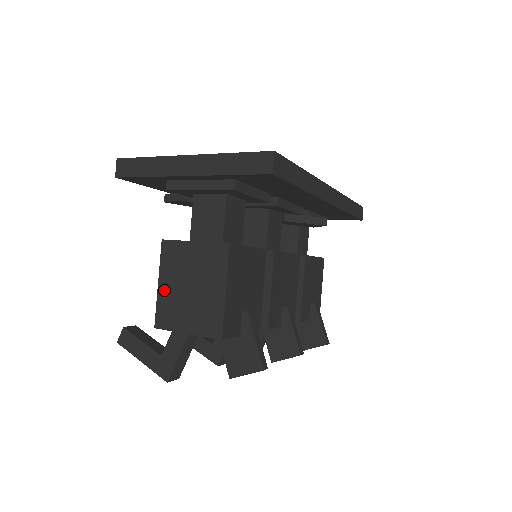
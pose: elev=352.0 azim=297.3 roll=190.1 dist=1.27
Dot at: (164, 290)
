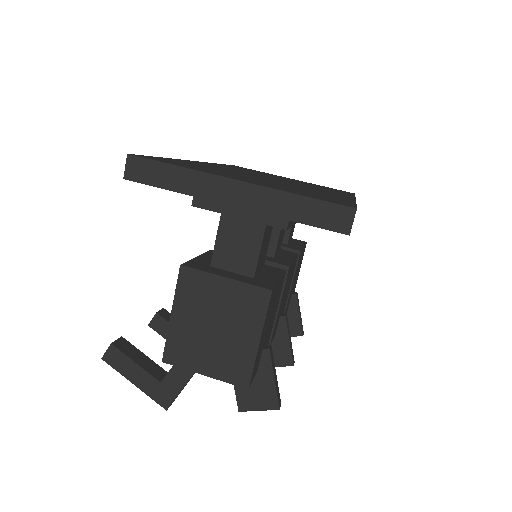
Dot at: (179, 323)
